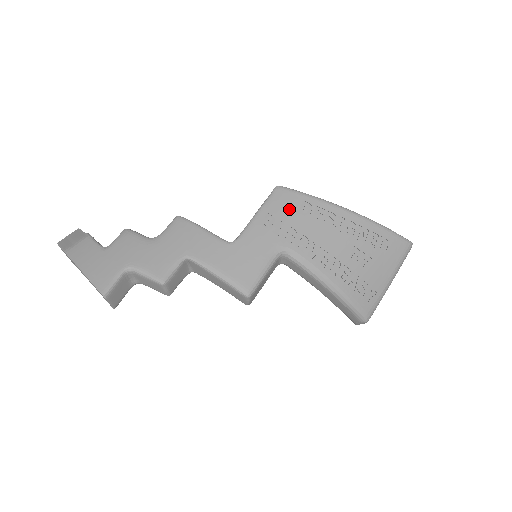
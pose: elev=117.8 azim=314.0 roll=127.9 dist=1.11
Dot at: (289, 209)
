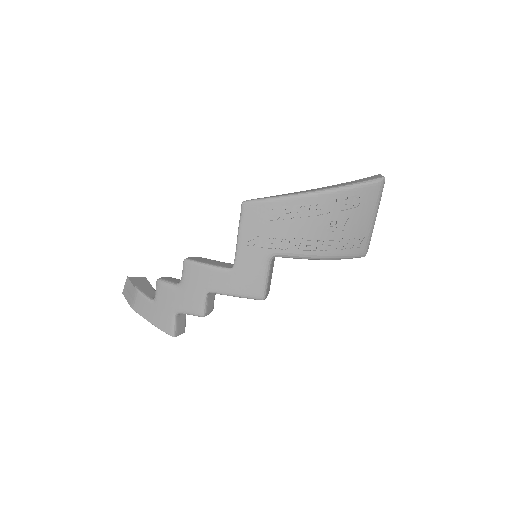
Dot at: (261, 221)
